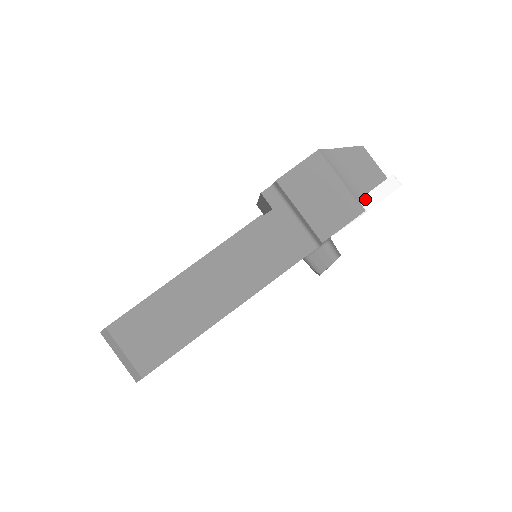
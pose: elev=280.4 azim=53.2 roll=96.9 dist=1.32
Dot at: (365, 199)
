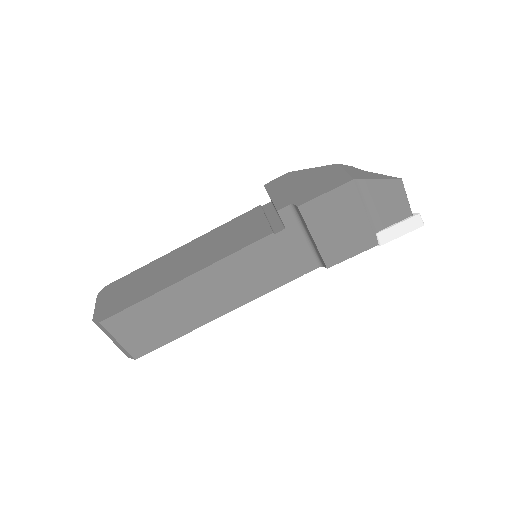
Dot at: (383, 234)
